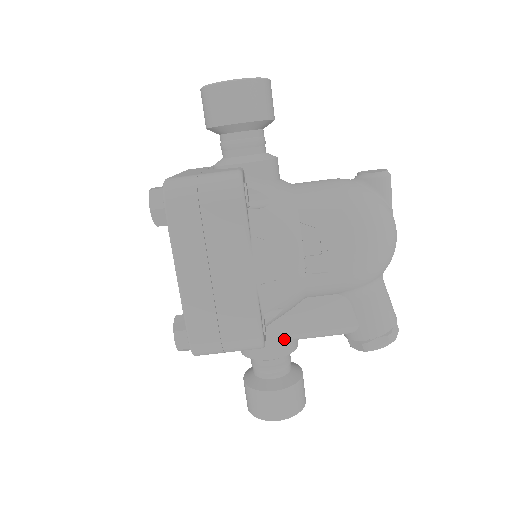
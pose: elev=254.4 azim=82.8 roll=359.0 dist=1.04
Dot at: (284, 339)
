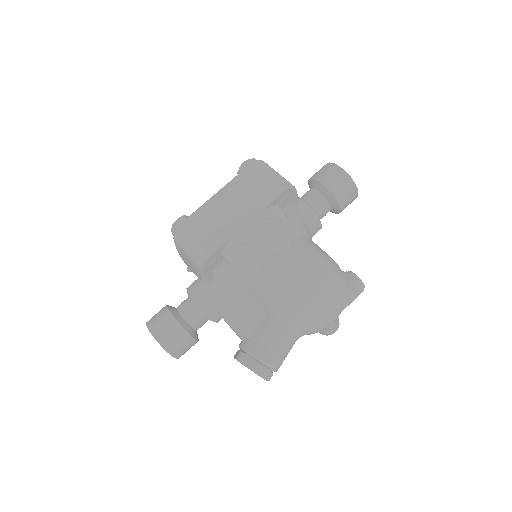
Dot at: (213, 298)
